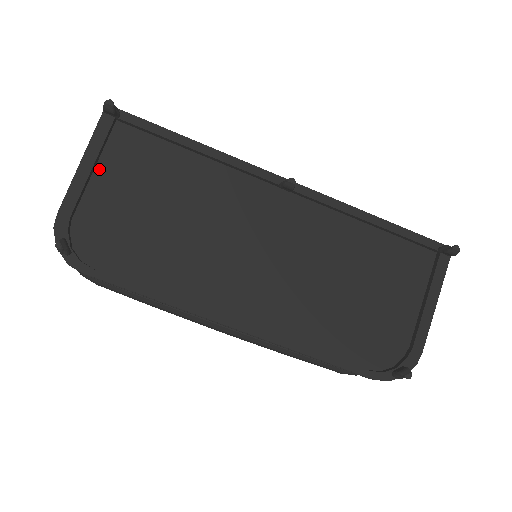
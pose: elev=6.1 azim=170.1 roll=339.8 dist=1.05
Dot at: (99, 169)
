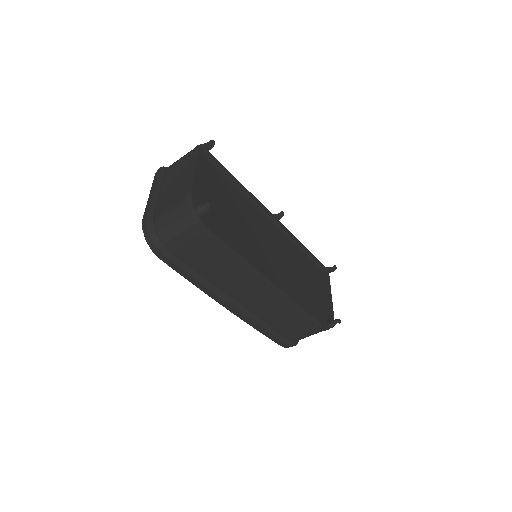
Dot at: occluded
